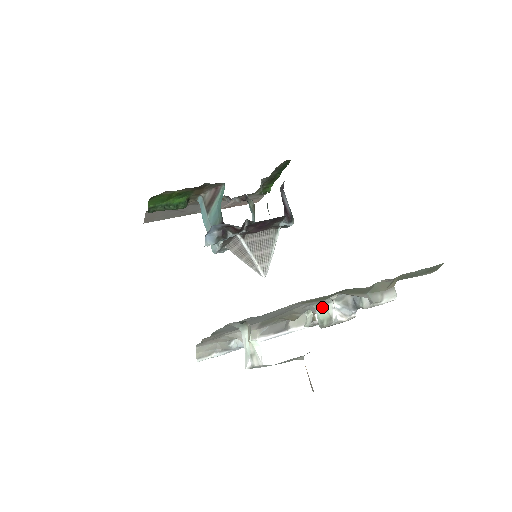
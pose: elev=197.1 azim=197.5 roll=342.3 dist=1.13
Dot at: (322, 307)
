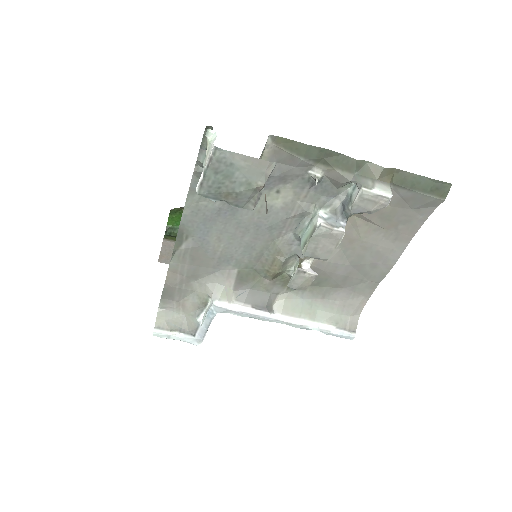
Dot at: (308, 227)
